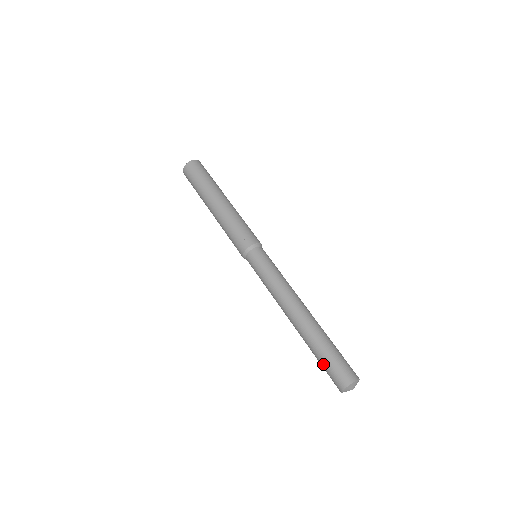
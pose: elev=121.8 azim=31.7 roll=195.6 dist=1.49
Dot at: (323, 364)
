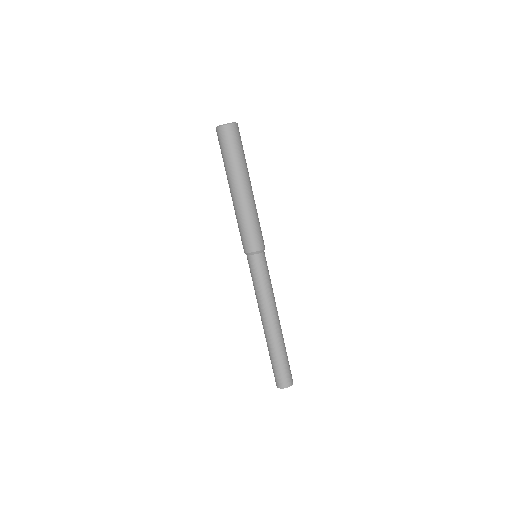
Dot at: (274, 366)
